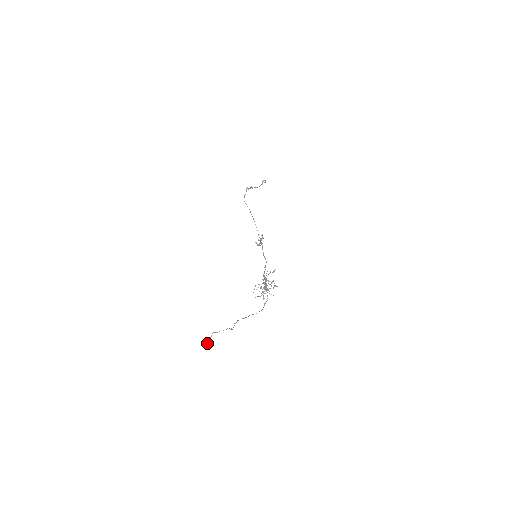
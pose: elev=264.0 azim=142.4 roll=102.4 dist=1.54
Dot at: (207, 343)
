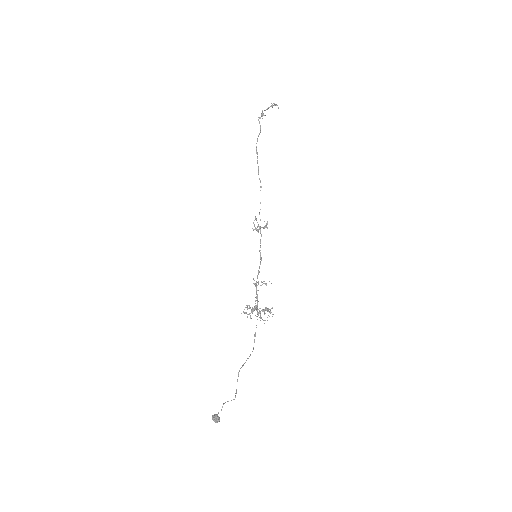
Dot at: occluded
